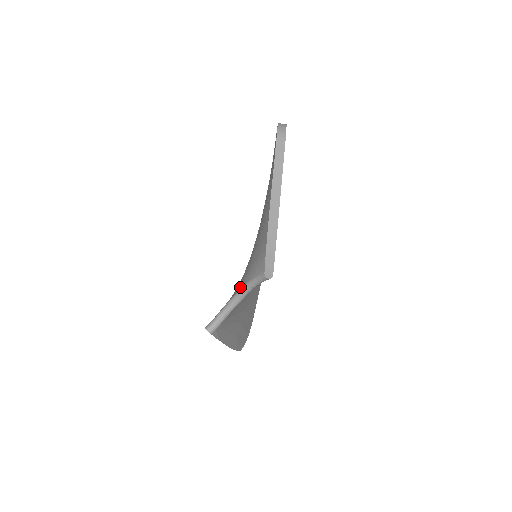
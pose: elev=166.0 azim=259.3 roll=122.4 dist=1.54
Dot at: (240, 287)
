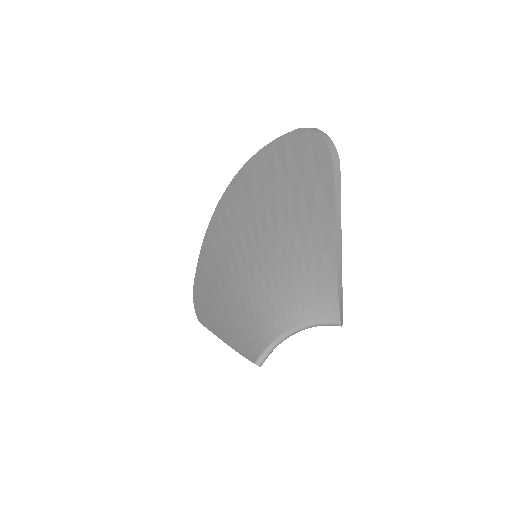
Dot at: (295, 325)
